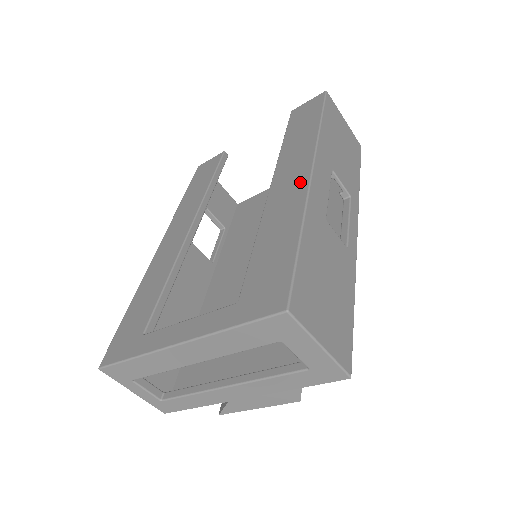
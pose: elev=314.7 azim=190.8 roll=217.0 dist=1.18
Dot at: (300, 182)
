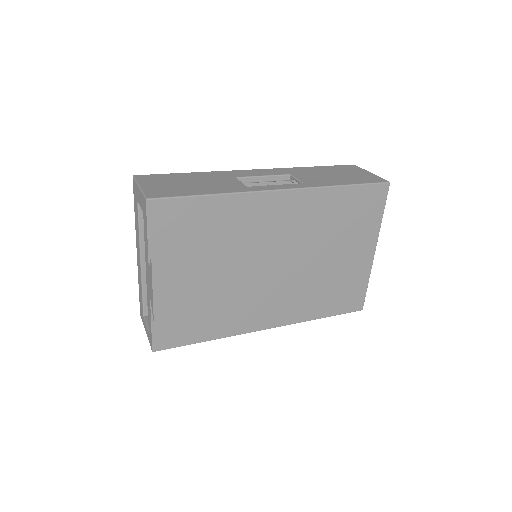
Dot at: occluded
